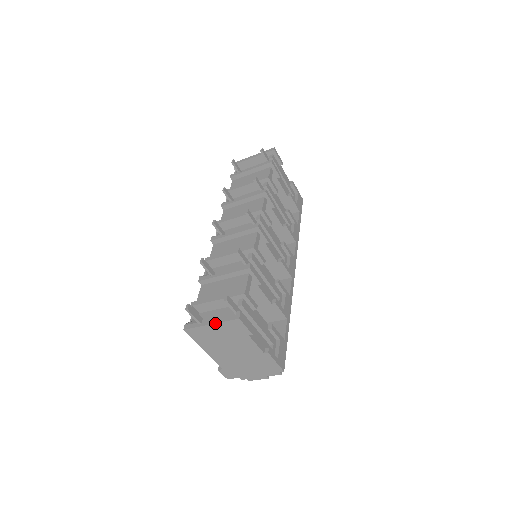
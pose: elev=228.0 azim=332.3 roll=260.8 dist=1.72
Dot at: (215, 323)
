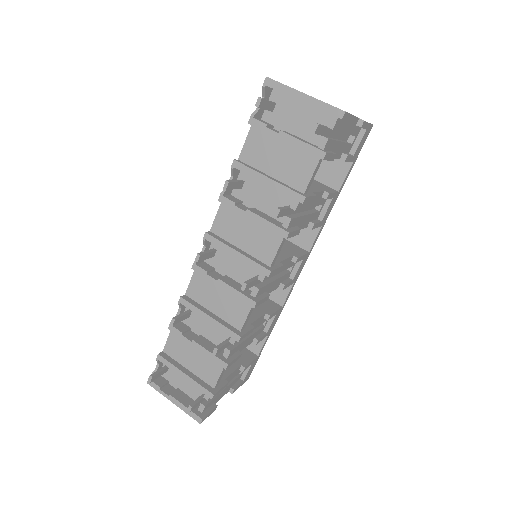
Dot at: occluded
